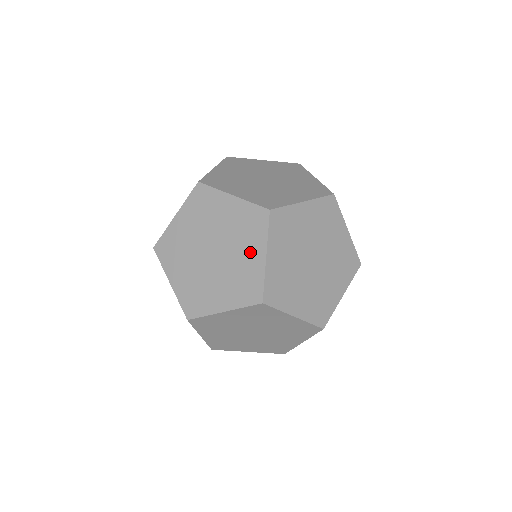
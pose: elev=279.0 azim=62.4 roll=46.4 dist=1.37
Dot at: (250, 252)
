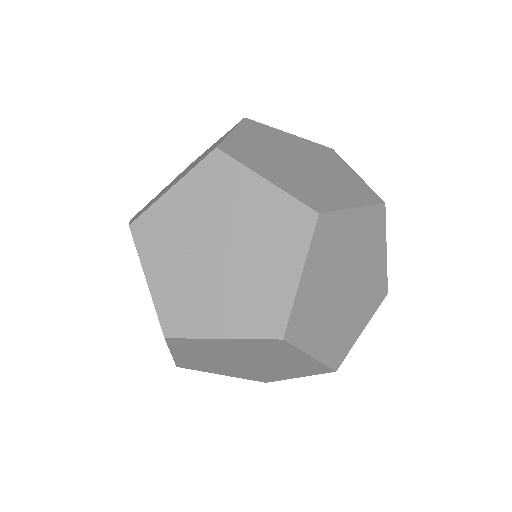
Dot at: occluded
